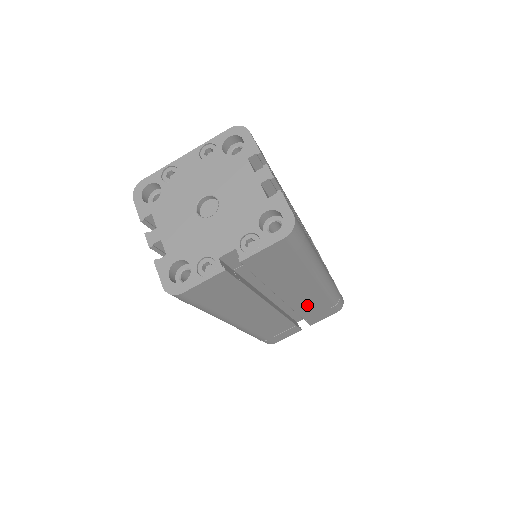
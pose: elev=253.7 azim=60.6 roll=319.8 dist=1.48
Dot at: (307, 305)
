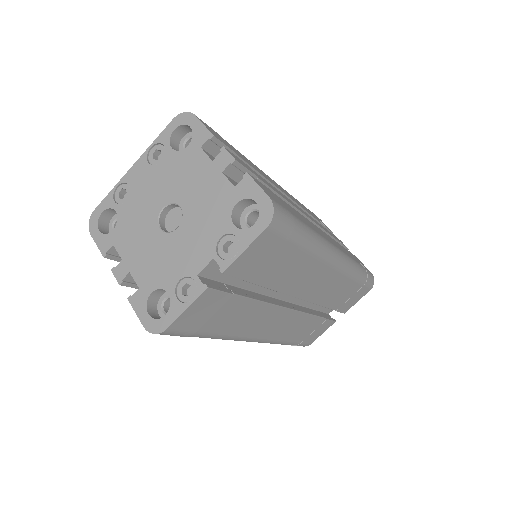
Dot at: (330, 294)
